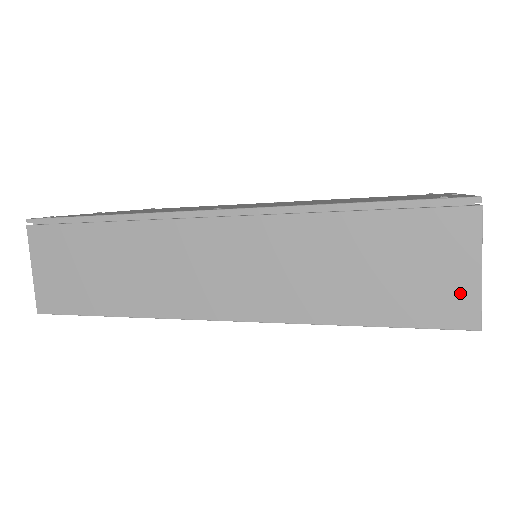
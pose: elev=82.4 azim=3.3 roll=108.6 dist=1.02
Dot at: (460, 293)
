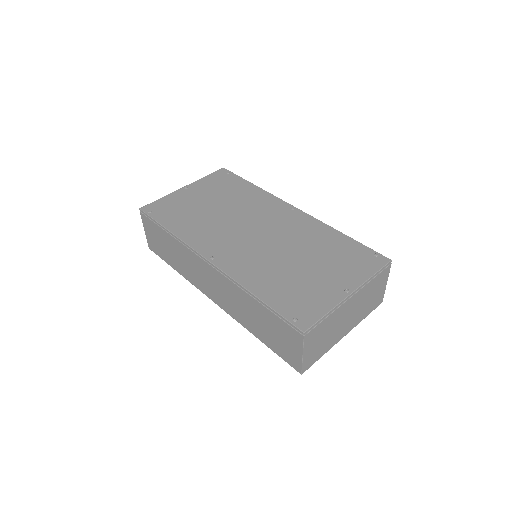
Dot at: (295, 358)
